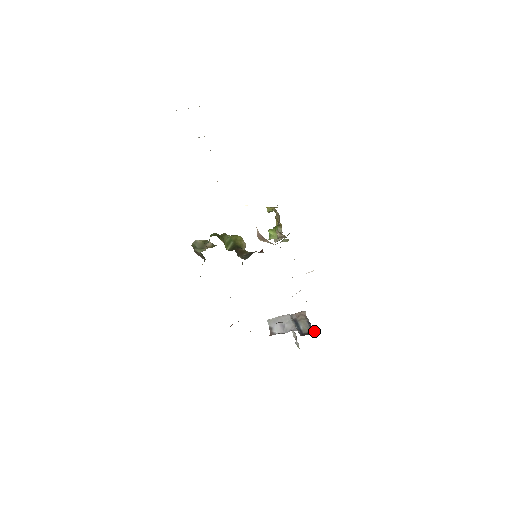
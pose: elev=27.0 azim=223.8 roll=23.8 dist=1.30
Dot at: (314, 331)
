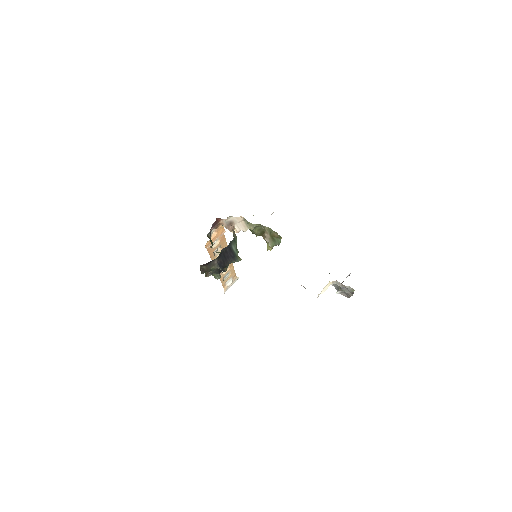
Dot at: occluded
